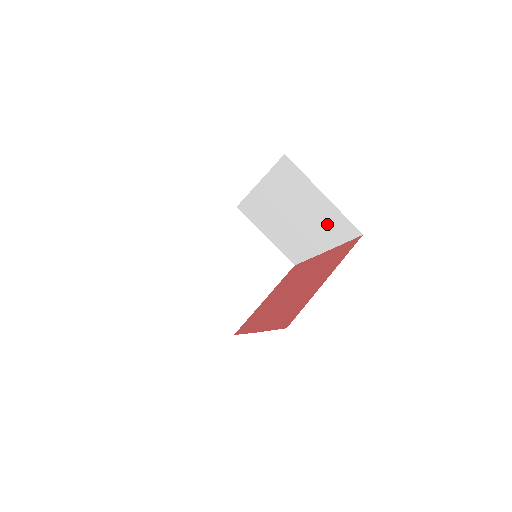
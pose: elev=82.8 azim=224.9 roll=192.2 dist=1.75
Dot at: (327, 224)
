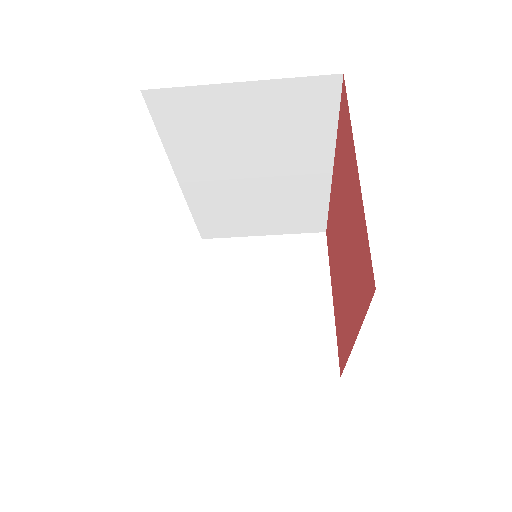
Dot at: (292, 124)
